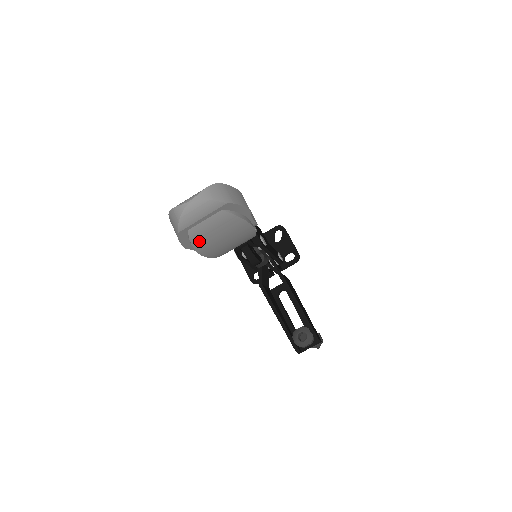
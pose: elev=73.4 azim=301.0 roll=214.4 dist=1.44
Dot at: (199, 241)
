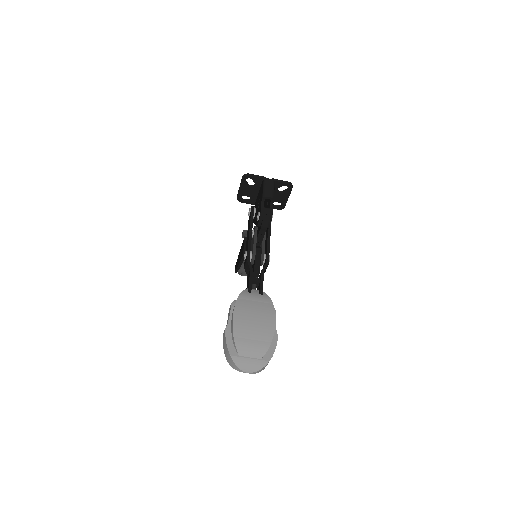
Dot at: occluded
